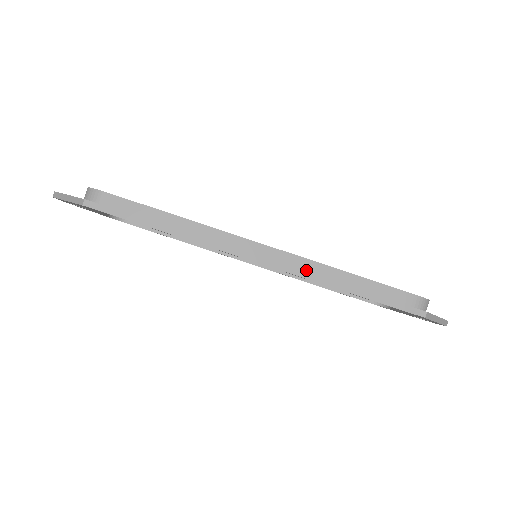
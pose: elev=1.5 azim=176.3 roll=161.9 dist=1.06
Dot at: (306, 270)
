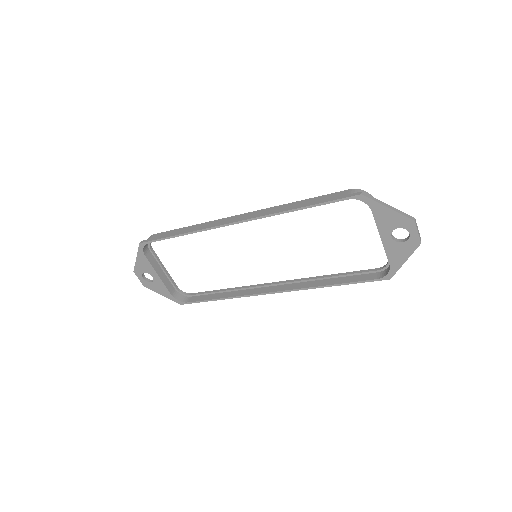
Dot at: (267, 212)
